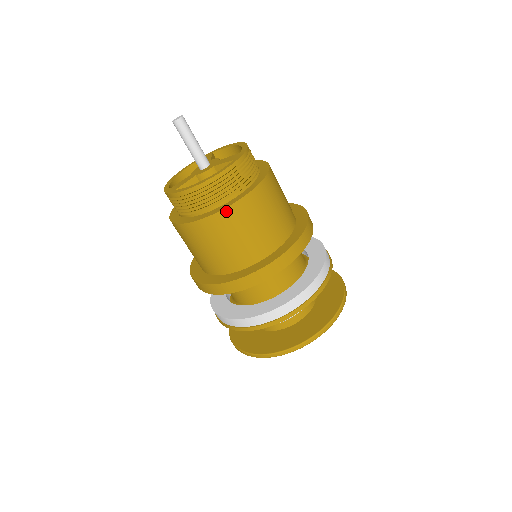
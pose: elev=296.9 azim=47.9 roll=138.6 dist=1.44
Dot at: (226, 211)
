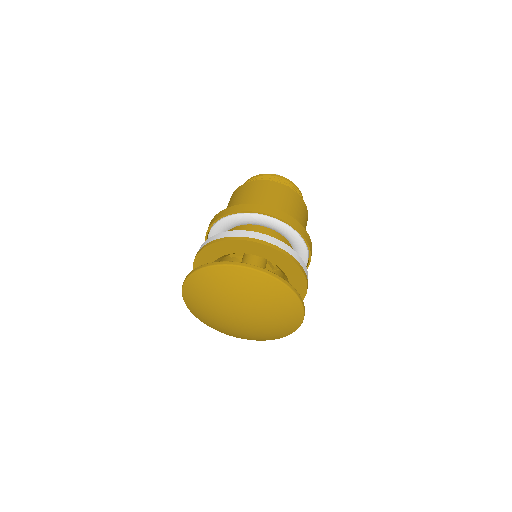
Dot at: (253, 182)
